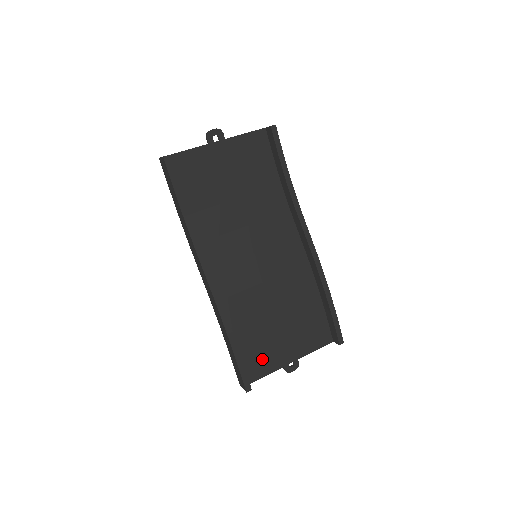
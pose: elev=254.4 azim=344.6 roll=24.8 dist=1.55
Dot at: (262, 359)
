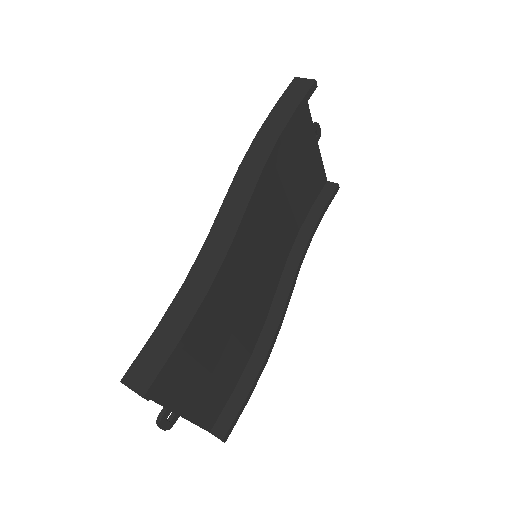
Dot at: (173, 372)
